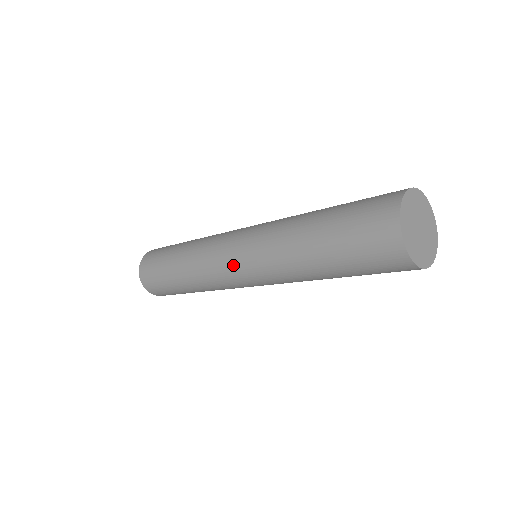
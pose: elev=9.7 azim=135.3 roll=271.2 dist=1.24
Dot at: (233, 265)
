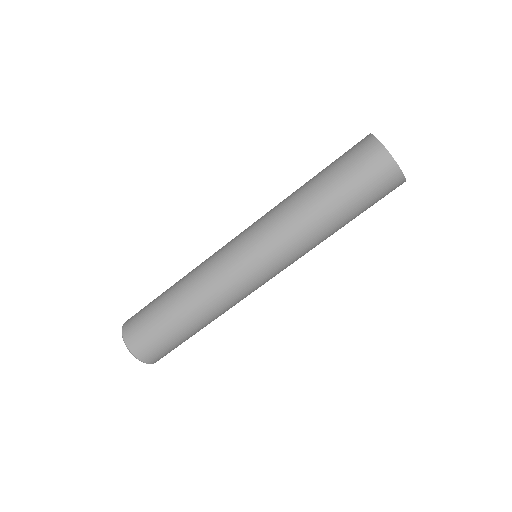
Dot at: (236, 238)
